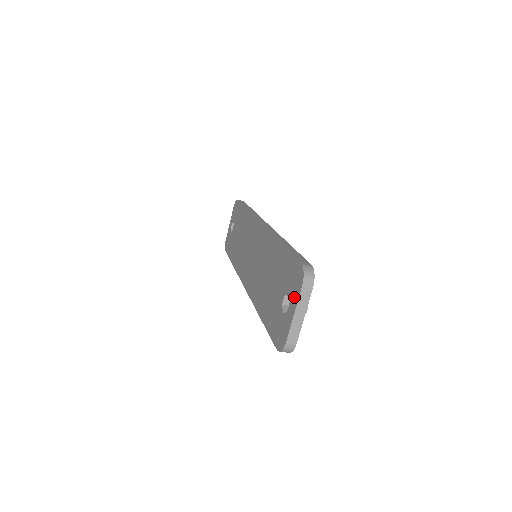
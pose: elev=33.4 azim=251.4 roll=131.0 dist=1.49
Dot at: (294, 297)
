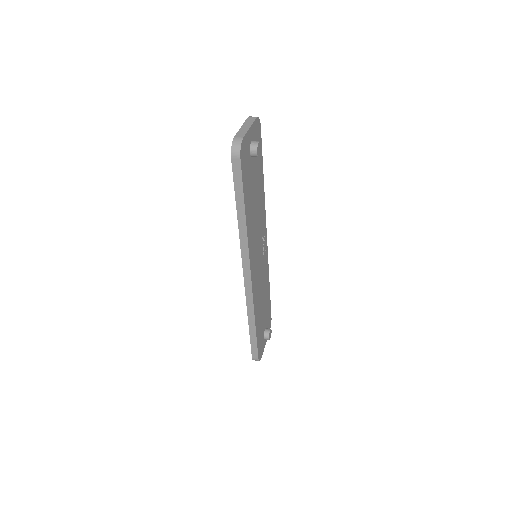
Dot at: occluded
